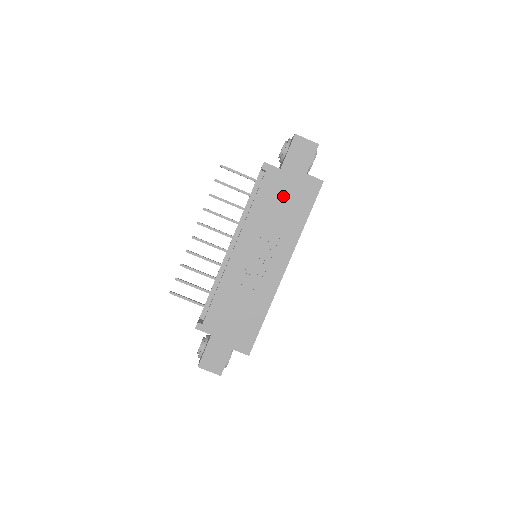
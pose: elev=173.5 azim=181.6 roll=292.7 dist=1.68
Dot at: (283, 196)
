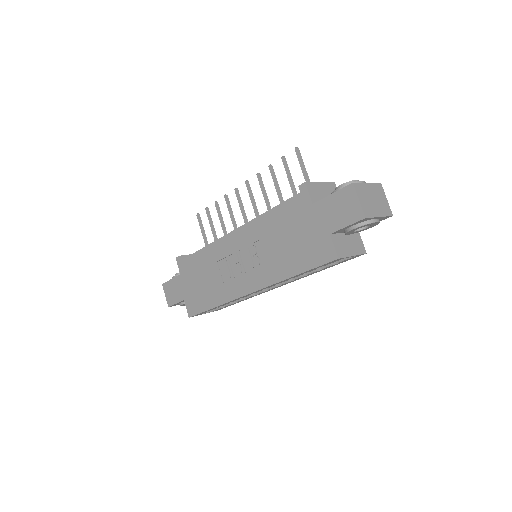
Dot at: (295, 231)
